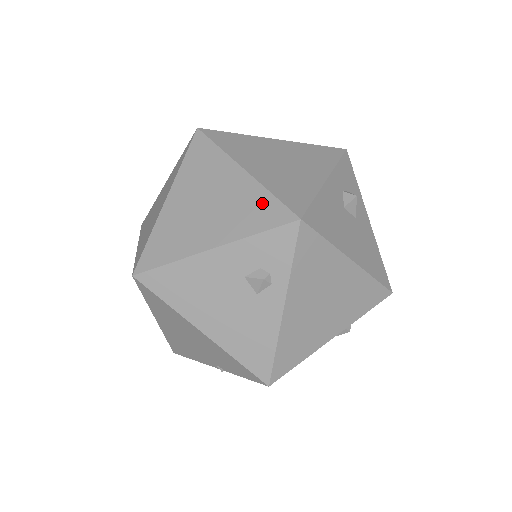
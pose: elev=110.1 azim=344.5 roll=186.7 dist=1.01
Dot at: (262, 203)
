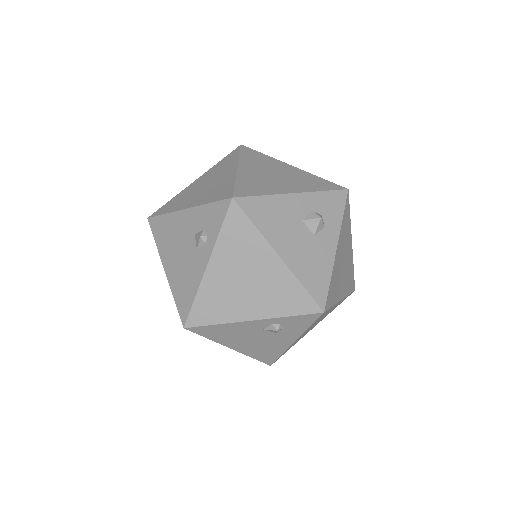
Dot at: (226, 187)
